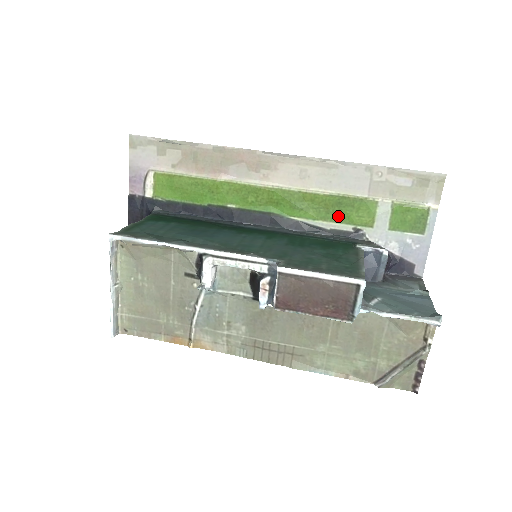
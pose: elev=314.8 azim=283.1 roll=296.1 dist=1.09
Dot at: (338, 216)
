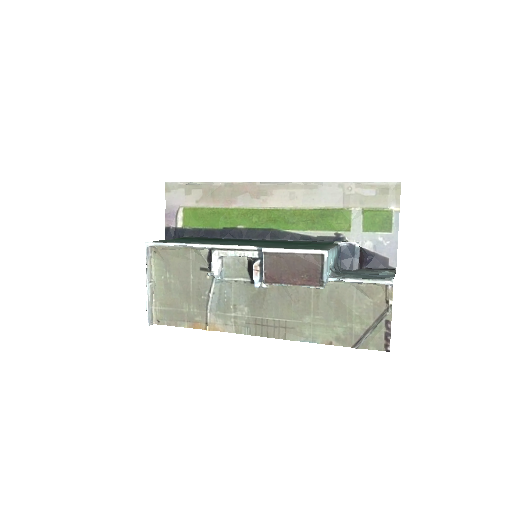
Dot at: (322, 225)
